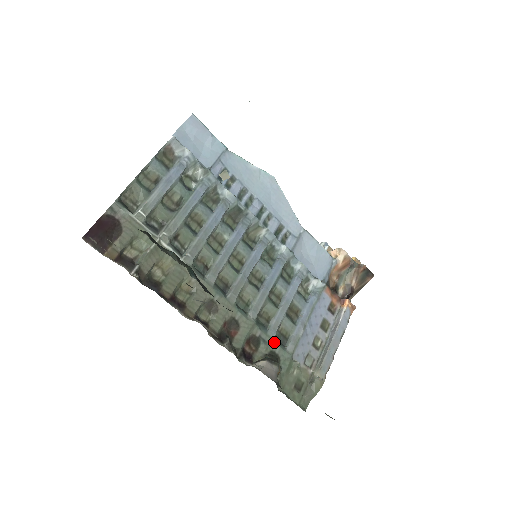
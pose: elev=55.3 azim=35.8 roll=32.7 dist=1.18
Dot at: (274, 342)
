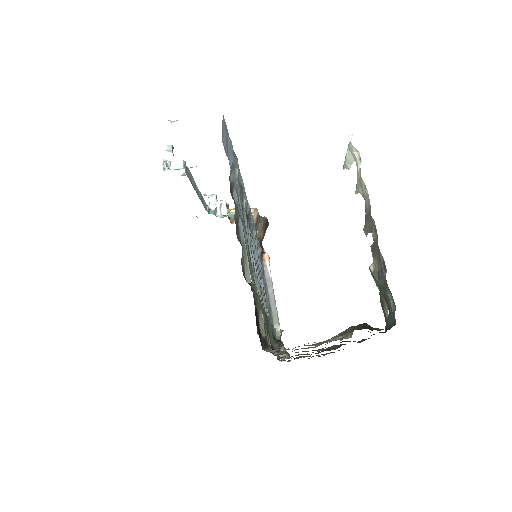
Dot at: occluded
